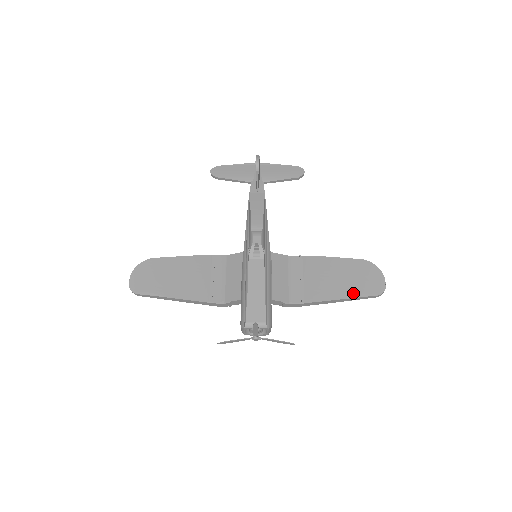
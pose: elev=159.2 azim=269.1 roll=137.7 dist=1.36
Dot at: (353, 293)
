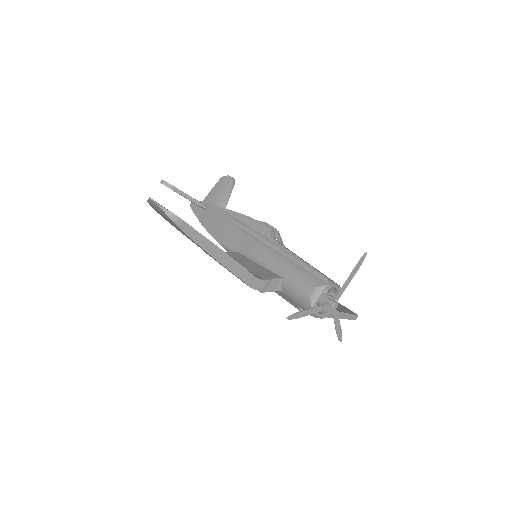
Dot at: (343, 310)
